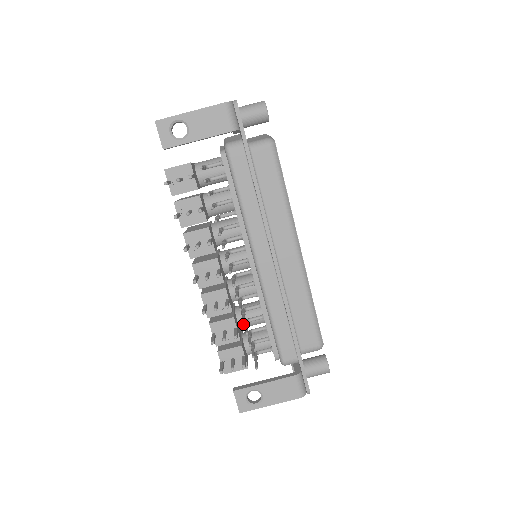
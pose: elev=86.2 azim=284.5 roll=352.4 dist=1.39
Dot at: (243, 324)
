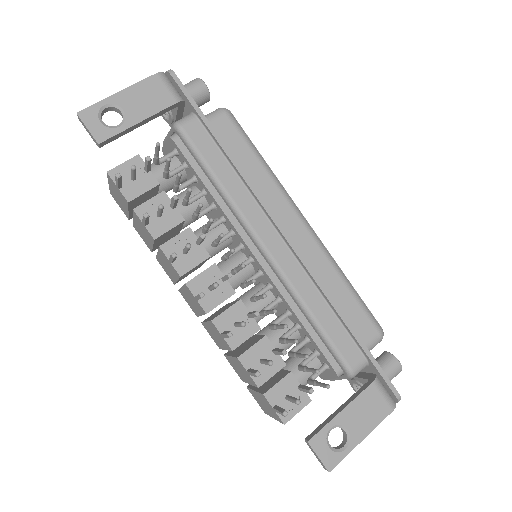
Dot at: occluded
